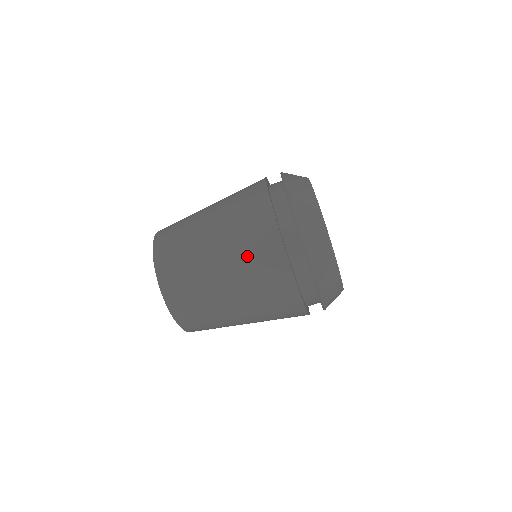
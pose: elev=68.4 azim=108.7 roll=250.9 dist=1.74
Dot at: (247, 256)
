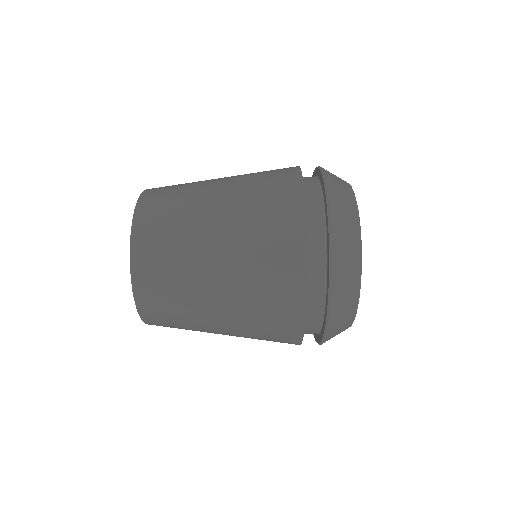
Dot at: (257, 326)
